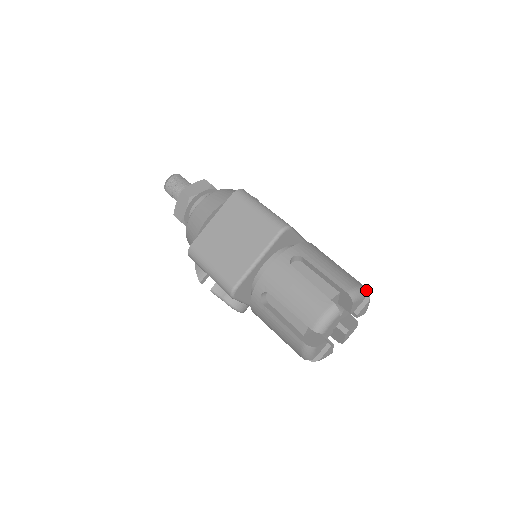
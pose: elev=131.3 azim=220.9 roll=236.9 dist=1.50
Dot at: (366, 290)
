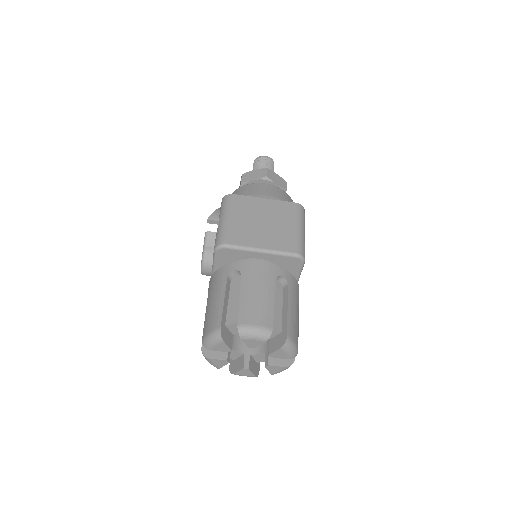
Dot at: (294, 359)
